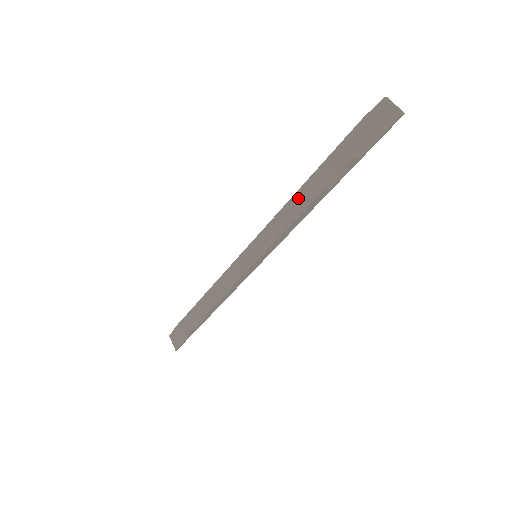
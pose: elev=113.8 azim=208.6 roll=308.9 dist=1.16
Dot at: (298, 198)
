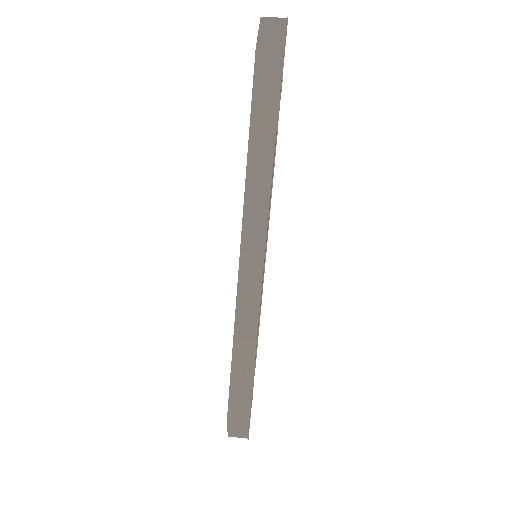
Dot at: (253, 167)
